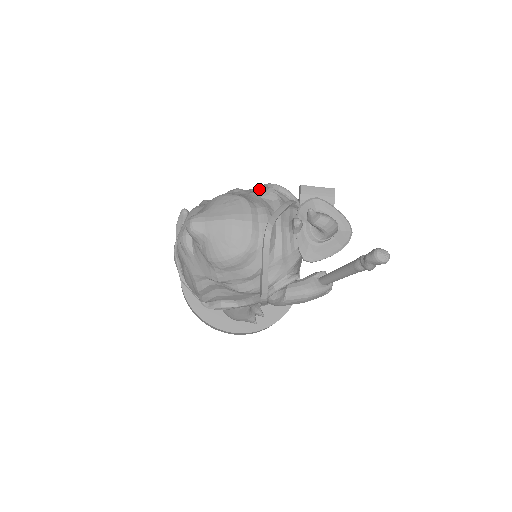
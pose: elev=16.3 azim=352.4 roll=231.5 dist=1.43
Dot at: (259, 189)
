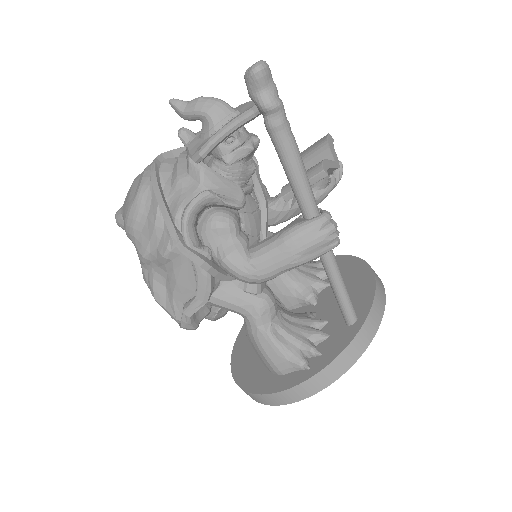
Dot at: occluded
